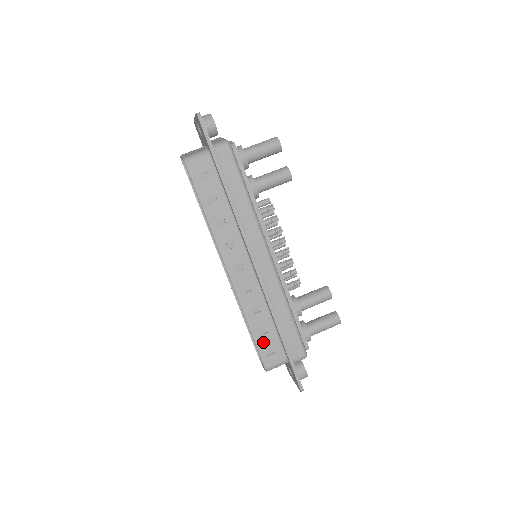
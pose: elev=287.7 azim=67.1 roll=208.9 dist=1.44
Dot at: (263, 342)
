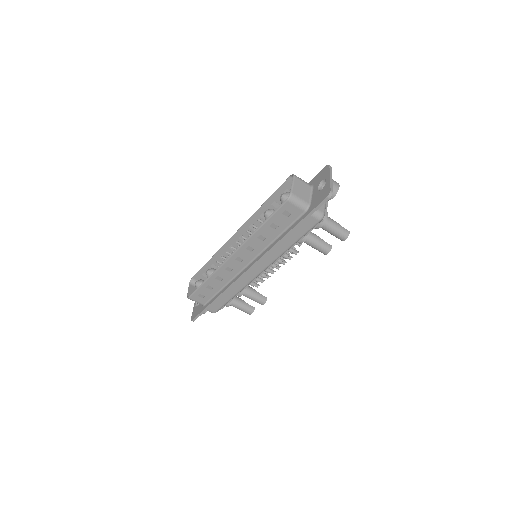
Dot at: (204, 290)
